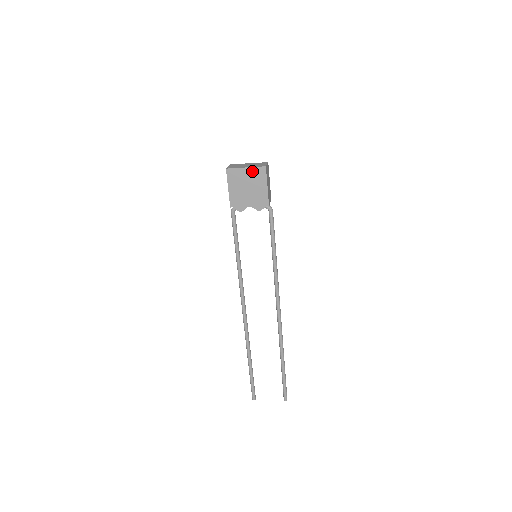
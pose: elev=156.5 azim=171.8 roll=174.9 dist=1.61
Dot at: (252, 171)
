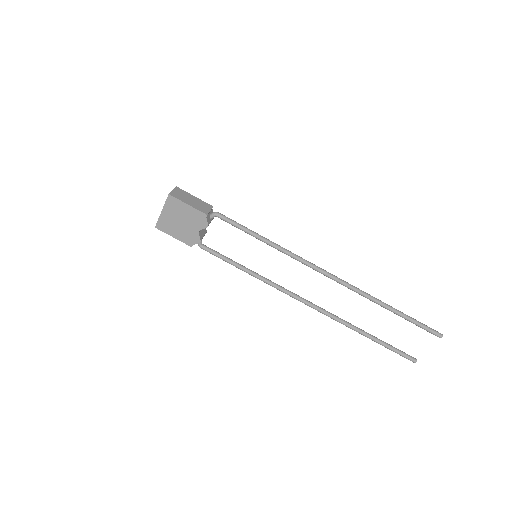
Dot at: (167, 208)
